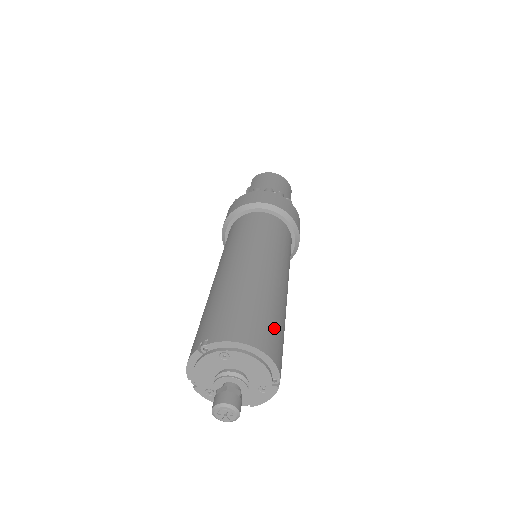
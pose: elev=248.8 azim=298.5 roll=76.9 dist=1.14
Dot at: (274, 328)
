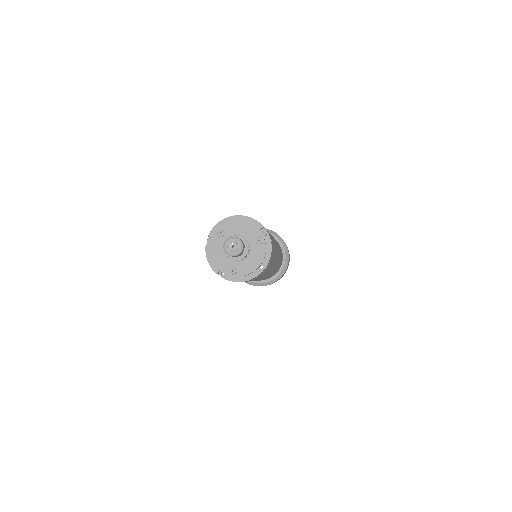
Dot at: occluded
